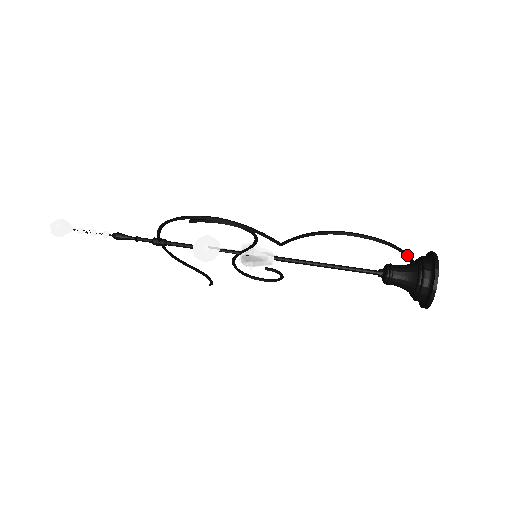
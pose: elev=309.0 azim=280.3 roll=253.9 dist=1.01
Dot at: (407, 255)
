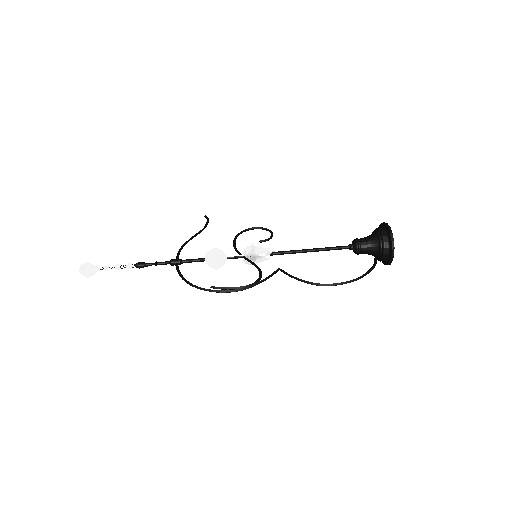
Dot at: occluded
